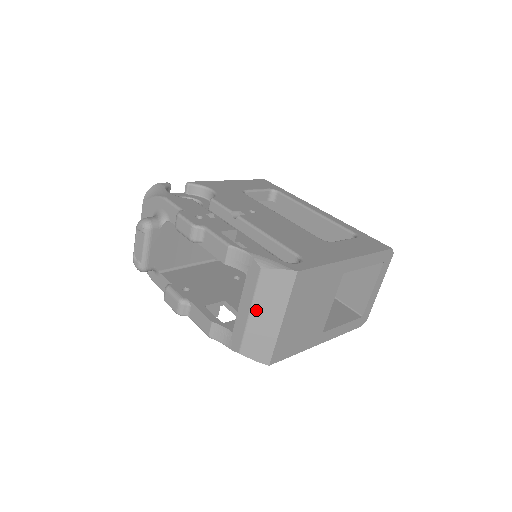
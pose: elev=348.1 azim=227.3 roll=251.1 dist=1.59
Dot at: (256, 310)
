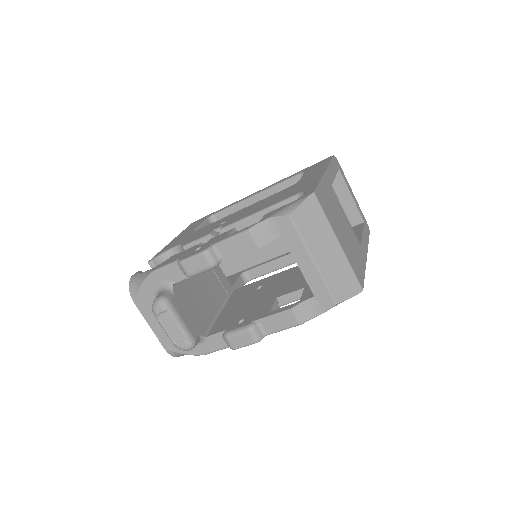
Dot at: (315, 254)
